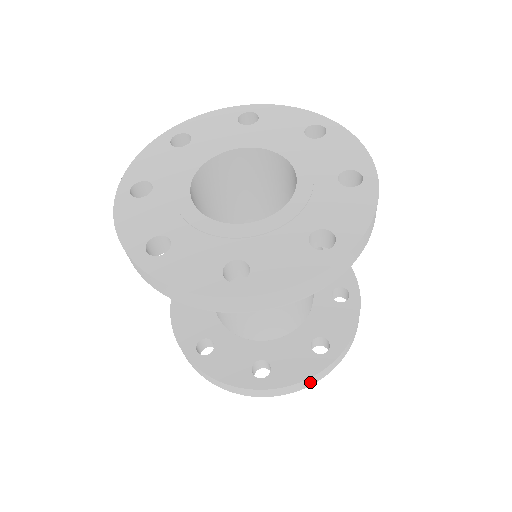
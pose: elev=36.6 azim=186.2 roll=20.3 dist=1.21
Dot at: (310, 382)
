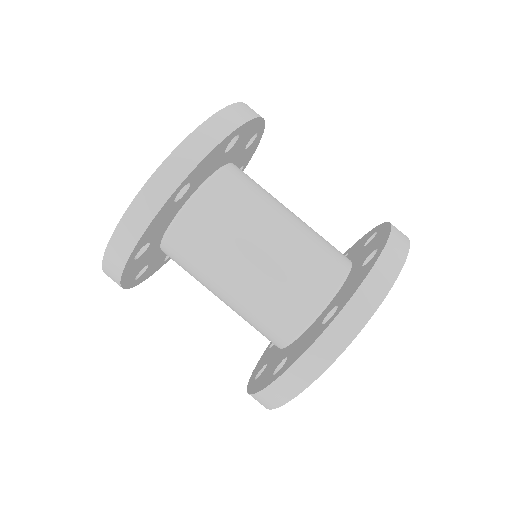
Dot at: (319, 360)
